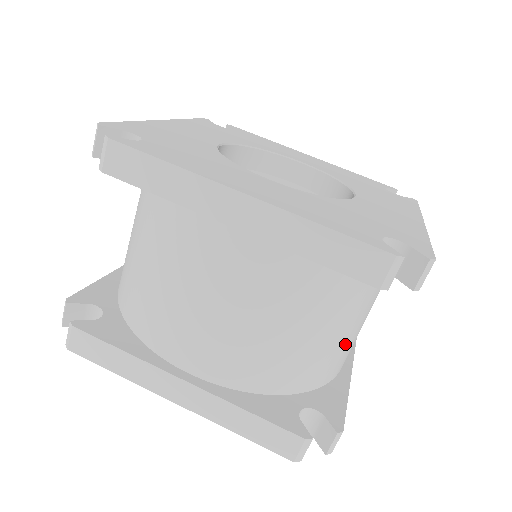
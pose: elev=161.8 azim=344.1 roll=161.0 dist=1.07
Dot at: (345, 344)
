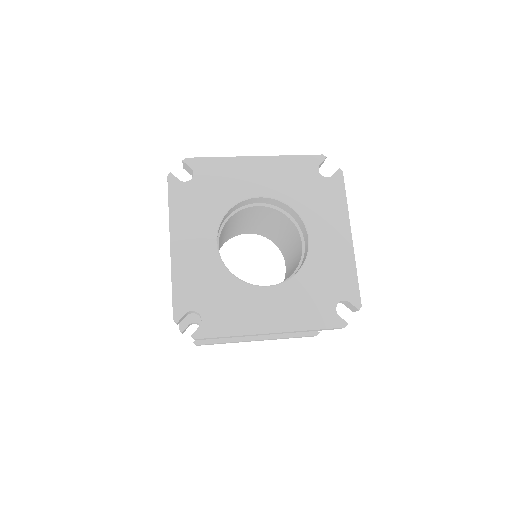
Dot at: occluded
